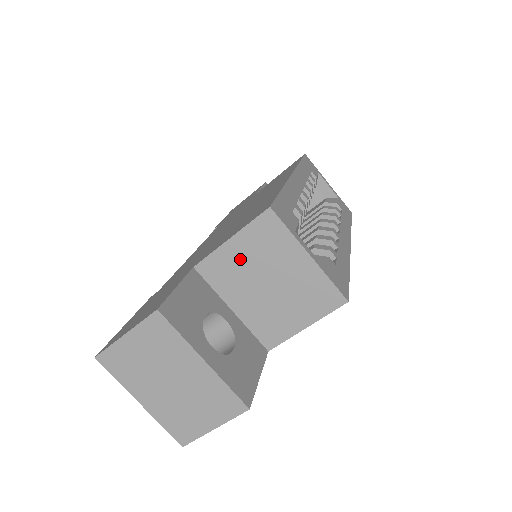
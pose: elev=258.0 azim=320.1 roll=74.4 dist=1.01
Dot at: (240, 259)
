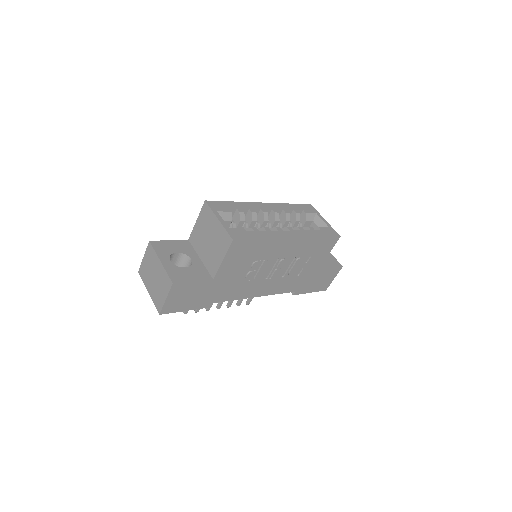
Dot at: (200, 230)
